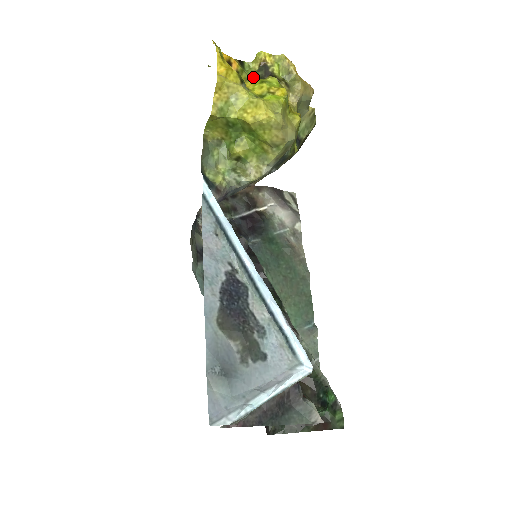
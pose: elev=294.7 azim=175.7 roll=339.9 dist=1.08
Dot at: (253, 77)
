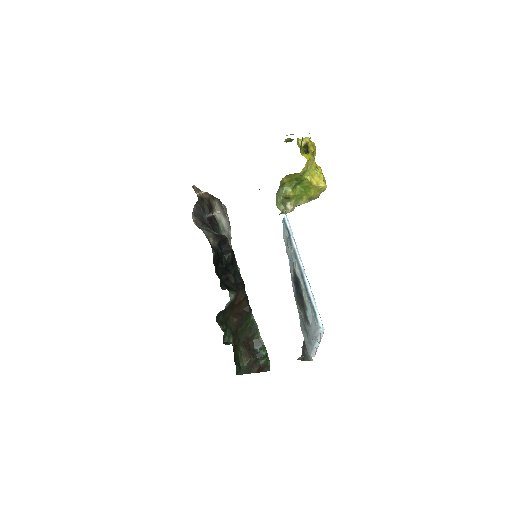
Dot at: occluded
